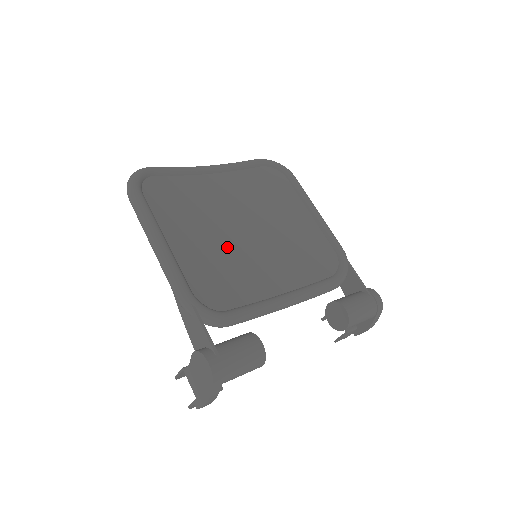
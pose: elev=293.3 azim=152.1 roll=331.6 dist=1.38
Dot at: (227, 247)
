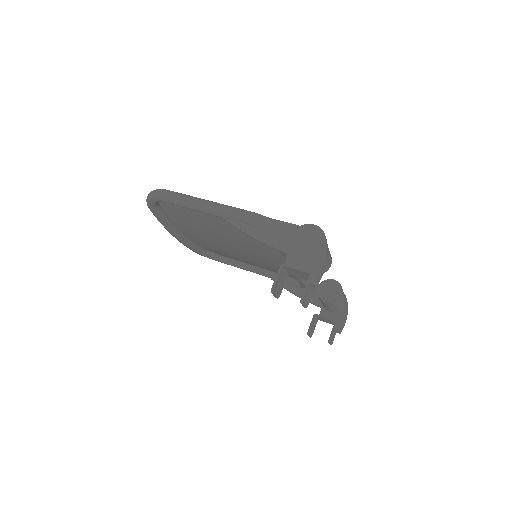
Dot at: (239, 240)
